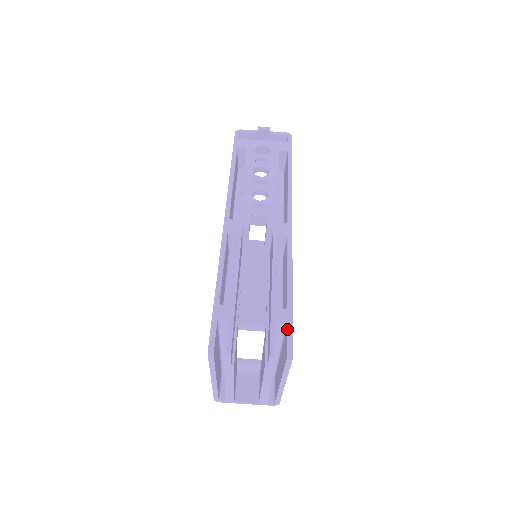
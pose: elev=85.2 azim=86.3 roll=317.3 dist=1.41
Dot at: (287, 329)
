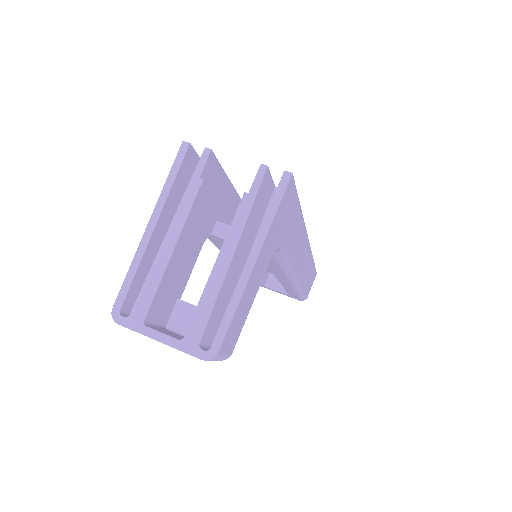
Dot at: occluded
